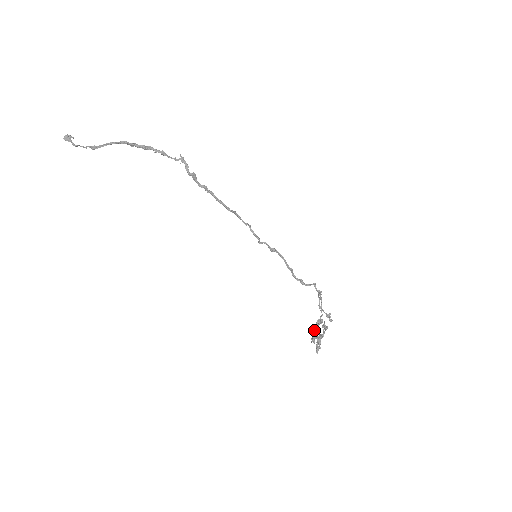
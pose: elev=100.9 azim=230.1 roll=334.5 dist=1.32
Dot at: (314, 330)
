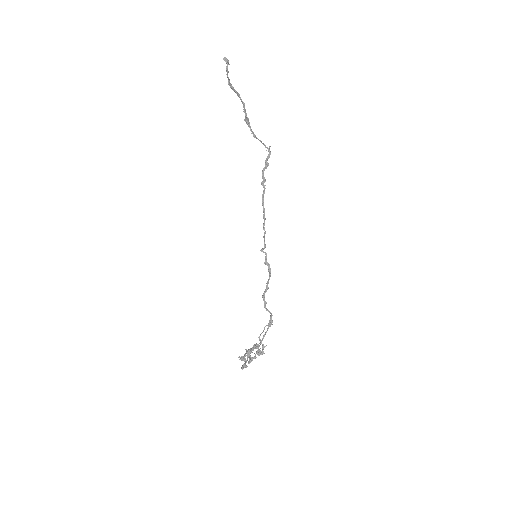
Dot at: (248, 350)
